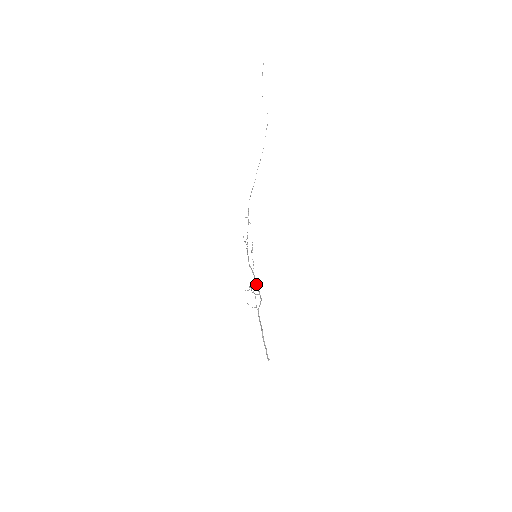
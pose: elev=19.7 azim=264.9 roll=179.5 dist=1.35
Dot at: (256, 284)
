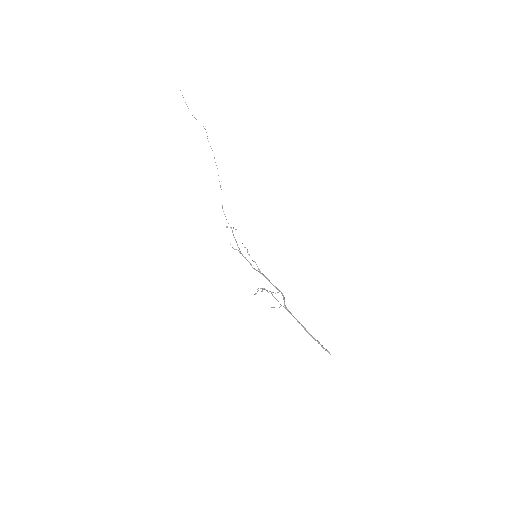
Dot at: occluded
